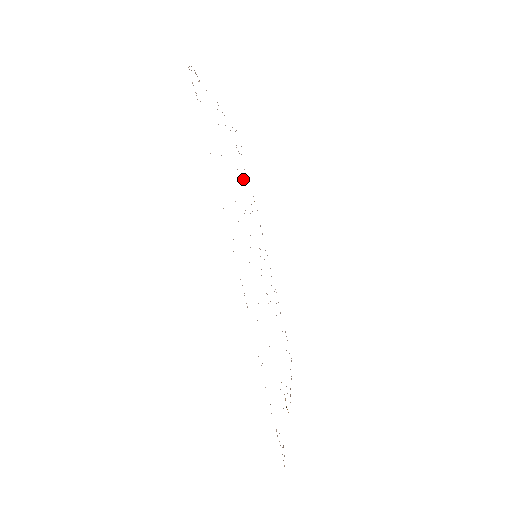
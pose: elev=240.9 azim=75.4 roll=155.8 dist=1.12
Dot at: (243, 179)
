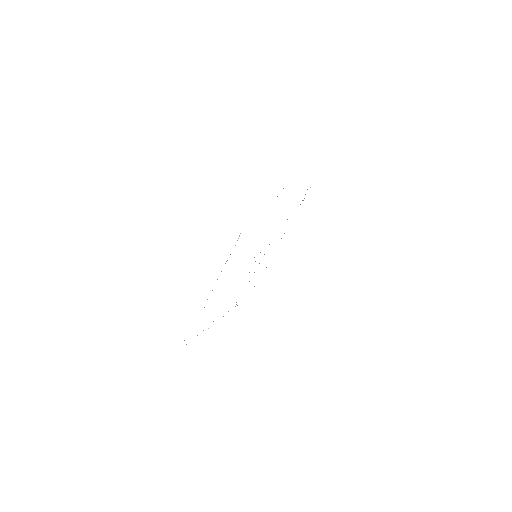
Dot at: occluded
